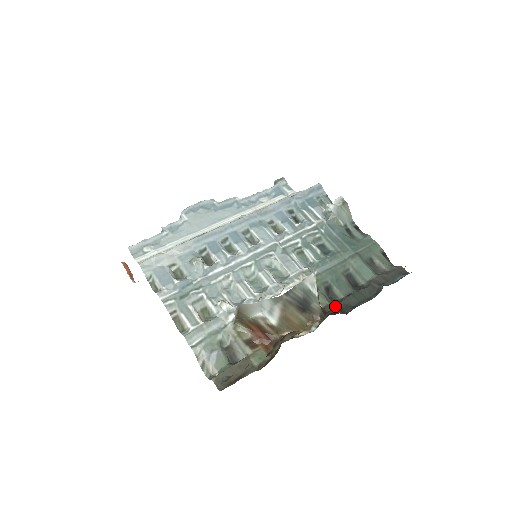
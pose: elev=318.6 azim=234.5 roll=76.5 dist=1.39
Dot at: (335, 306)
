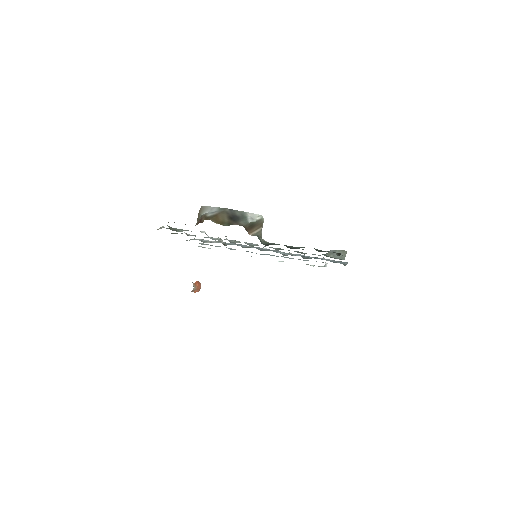
Dot at: occluded
